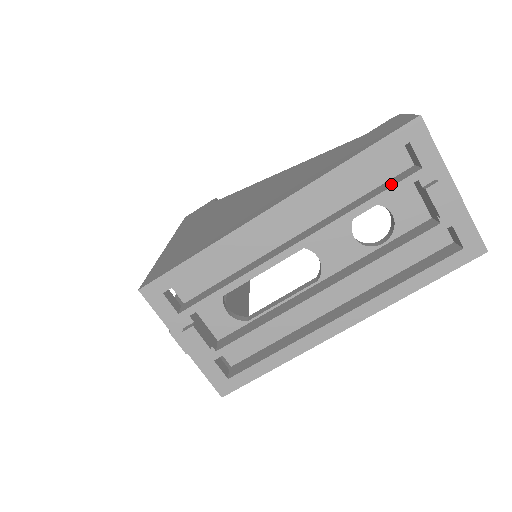
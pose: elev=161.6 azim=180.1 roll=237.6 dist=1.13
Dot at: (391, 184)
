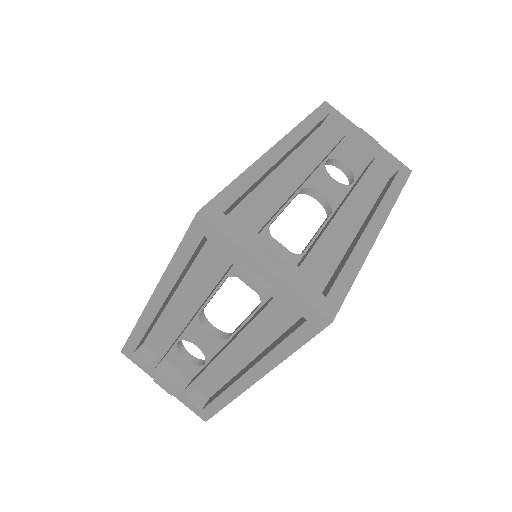
Dot at: occluded
